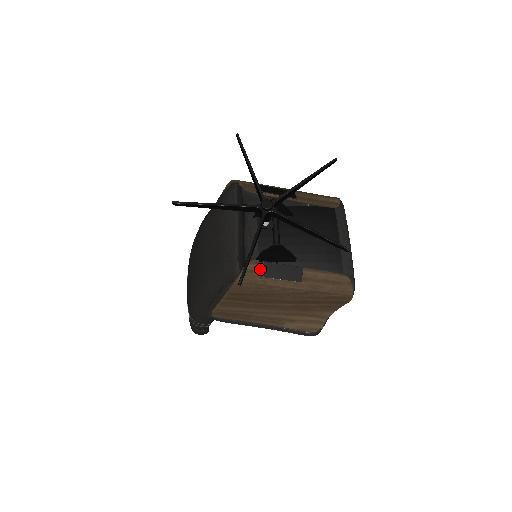
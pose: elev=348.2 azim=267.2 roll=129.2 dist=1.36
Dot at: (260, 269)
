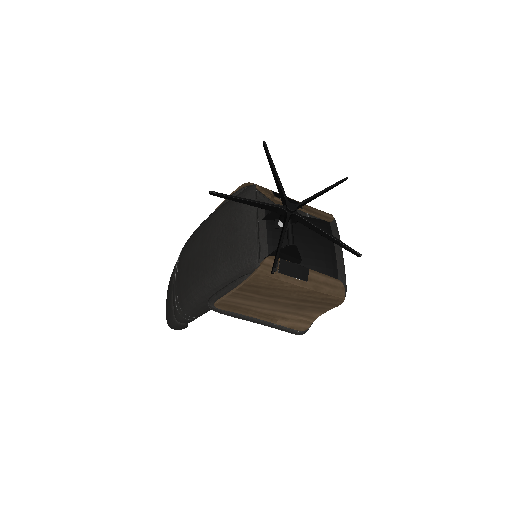
Dot at: occluded
